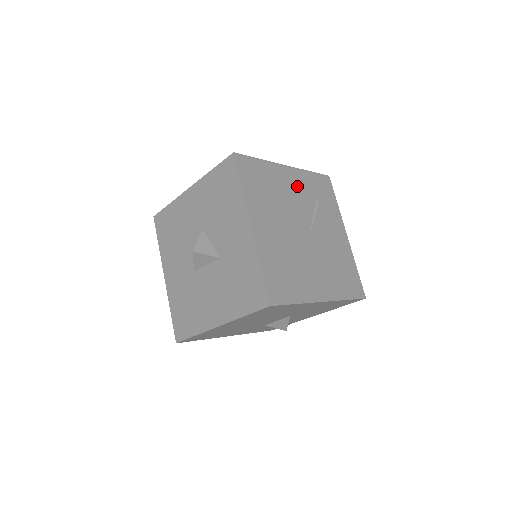
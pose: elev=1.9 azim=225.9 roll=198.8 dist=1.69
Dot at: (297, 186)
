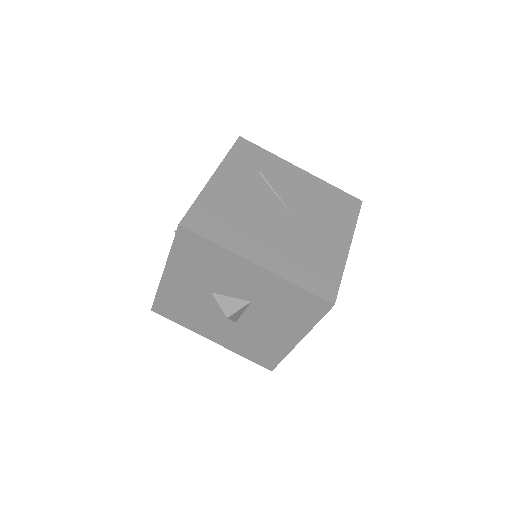
Dot at: (237, 182)
